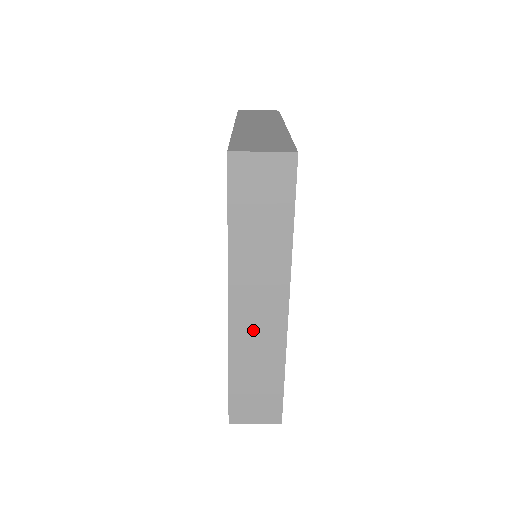
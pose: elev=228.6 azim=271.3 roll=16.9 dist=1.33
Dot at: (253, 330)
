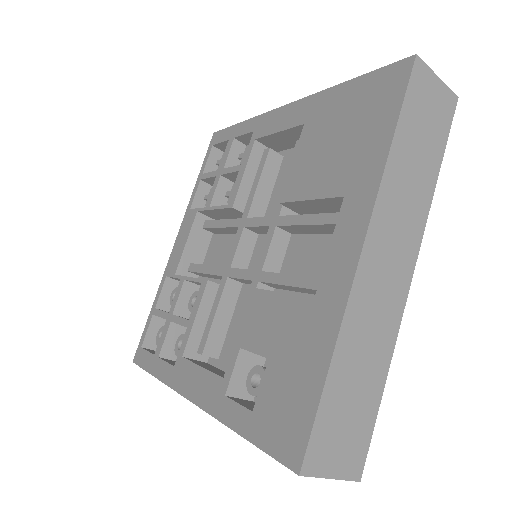
Dot at: occluded
